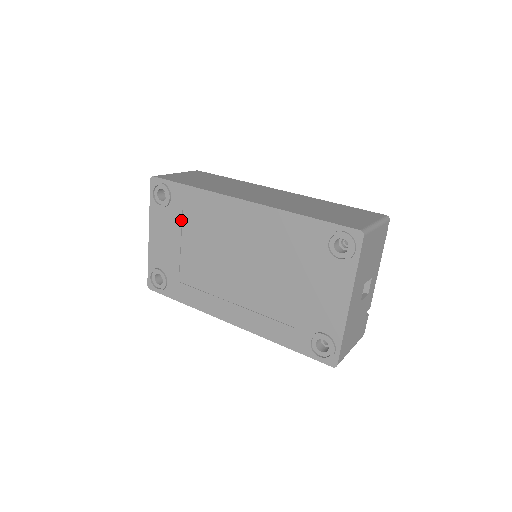
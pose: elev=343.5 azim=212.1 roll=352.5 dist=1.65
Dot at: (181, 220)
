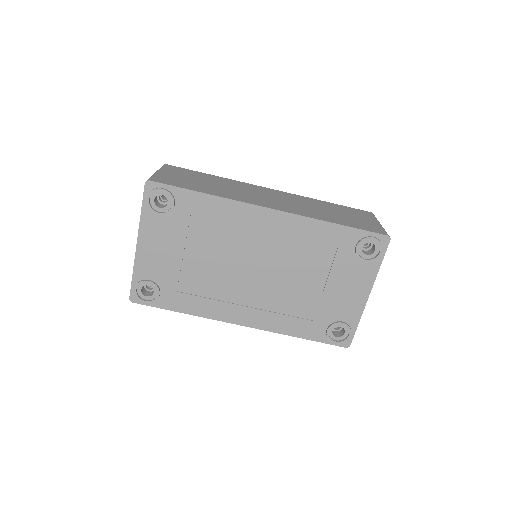
Dot at: (187, 228)
